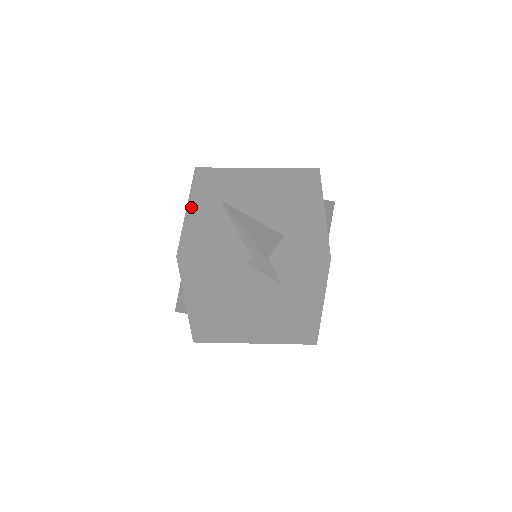
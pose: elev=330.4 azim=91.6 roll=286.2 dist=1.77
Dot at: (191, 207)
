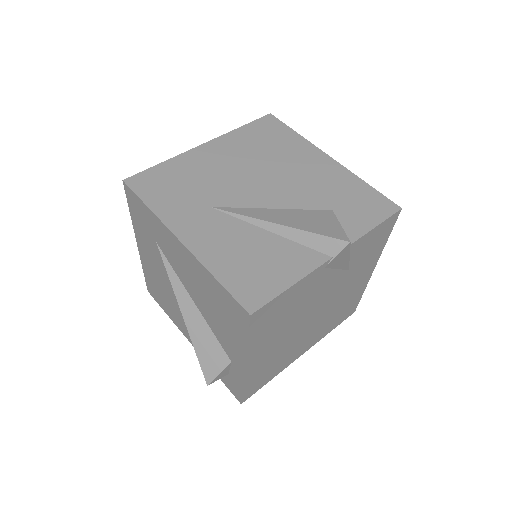
Dot at: (185, 237)
